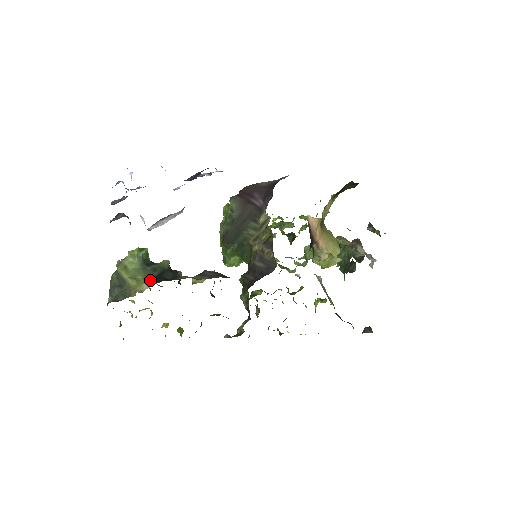
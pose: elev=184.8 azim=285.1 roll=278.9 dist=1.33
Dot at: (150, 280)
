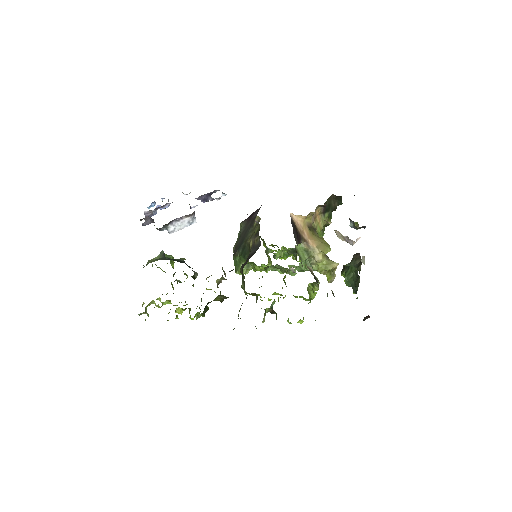
Dot at: occluded
